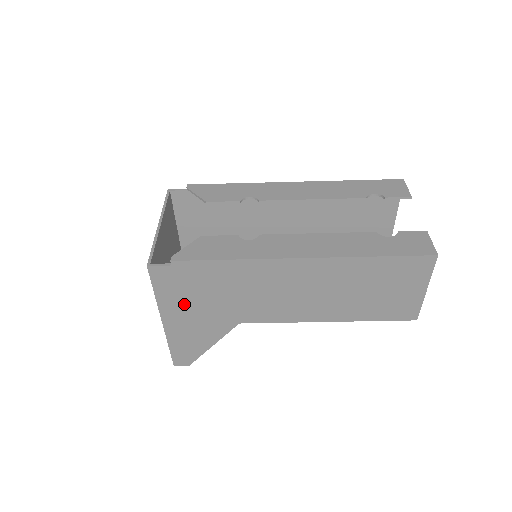
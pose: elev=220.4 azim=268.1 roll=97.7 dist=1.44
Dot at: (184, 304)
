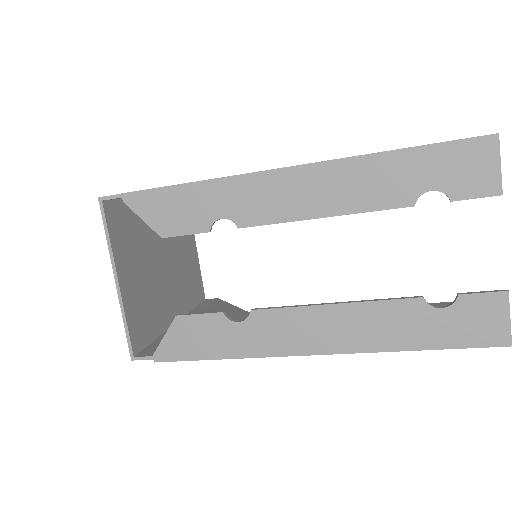
Dot at: occluded
